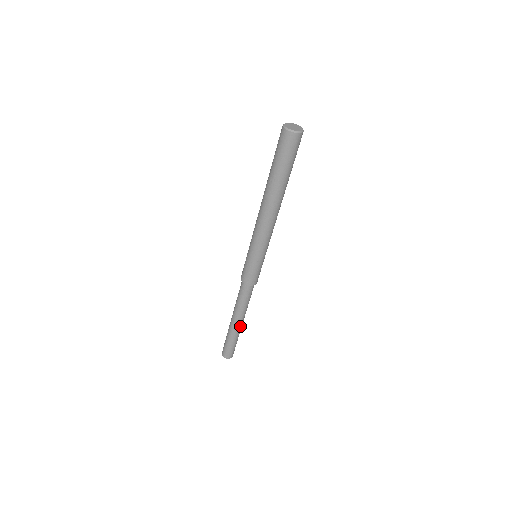
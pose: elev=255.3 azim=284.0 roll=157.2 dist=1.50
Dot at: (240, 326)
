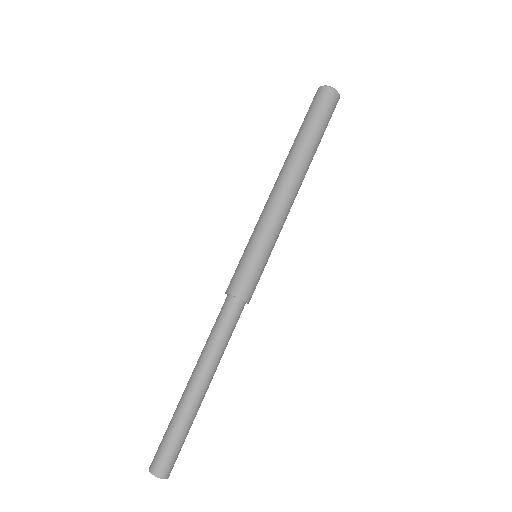
Dot at: (204, 393)
